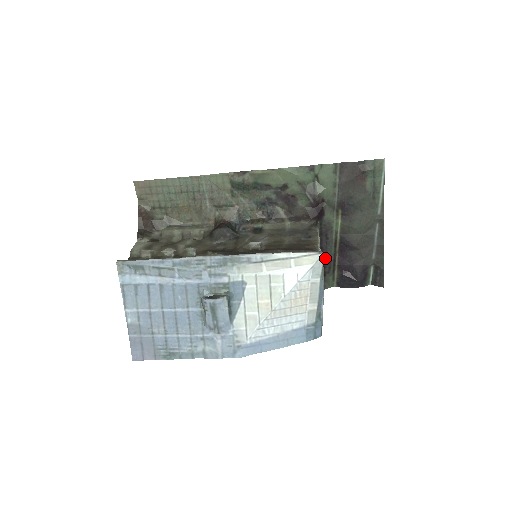
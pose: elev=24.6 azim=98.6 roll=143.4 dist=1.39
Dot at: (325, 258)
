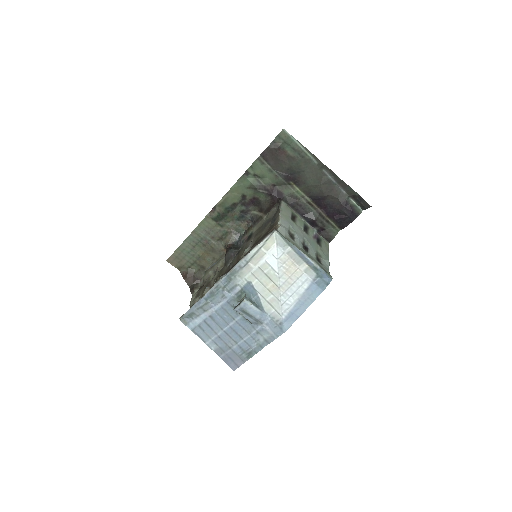
Dot at: (311, 219)
